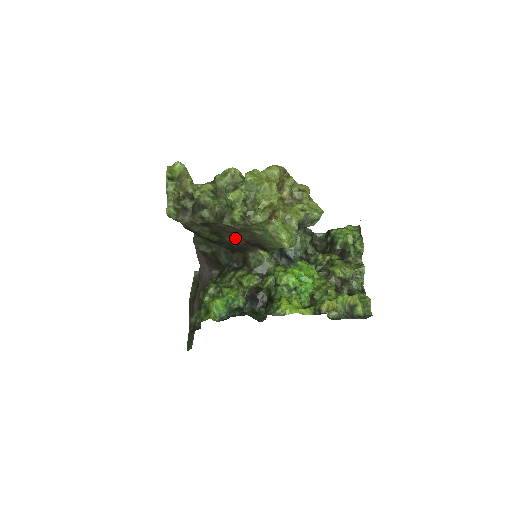
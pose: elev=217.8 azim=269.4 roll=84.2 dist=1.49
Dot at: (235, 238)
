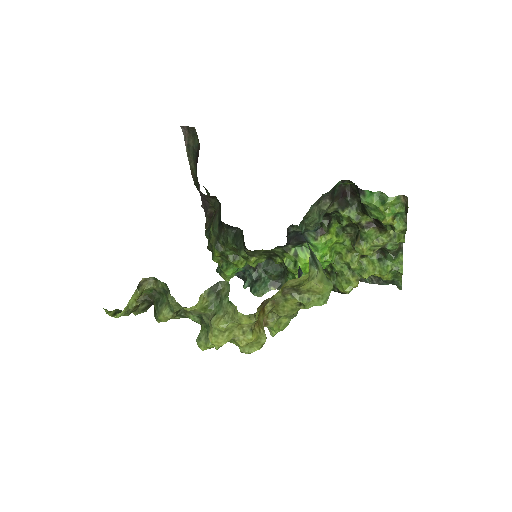
Dot at: occluded
